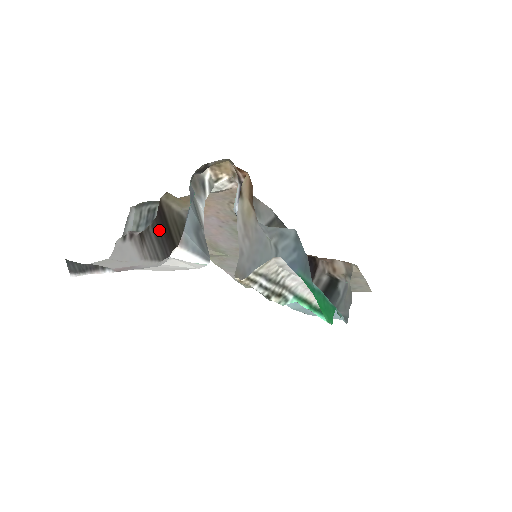
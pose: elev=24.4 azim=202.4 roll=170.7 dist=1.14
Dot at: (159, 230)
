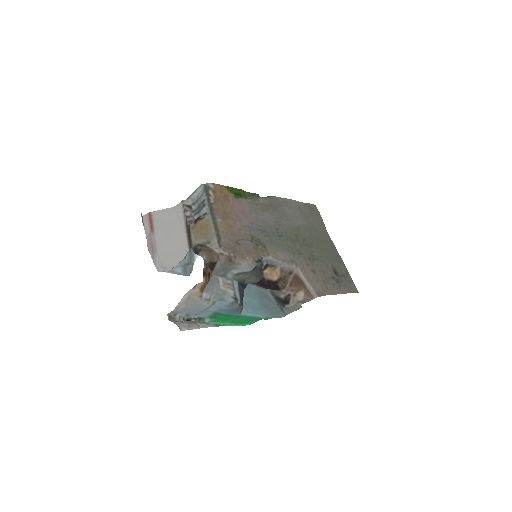
Dot at: (188, 231)
